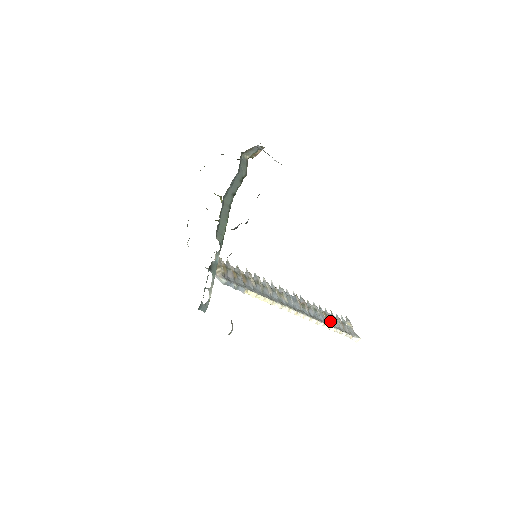
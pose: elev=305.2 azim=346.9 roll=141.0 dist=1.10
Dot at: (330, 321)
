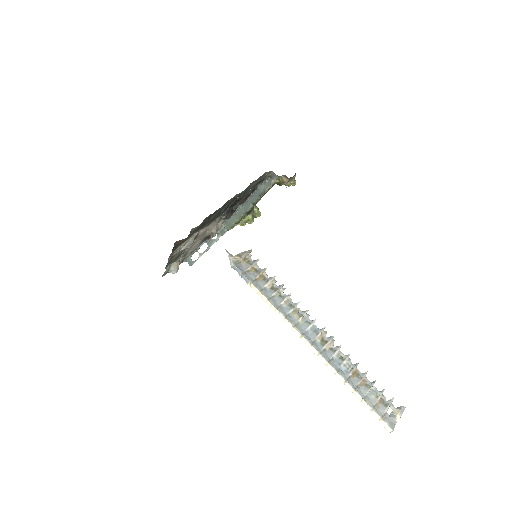
Dot at: (356, 382)
